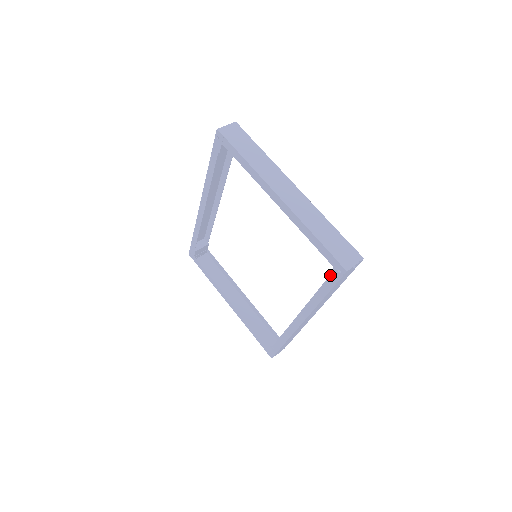
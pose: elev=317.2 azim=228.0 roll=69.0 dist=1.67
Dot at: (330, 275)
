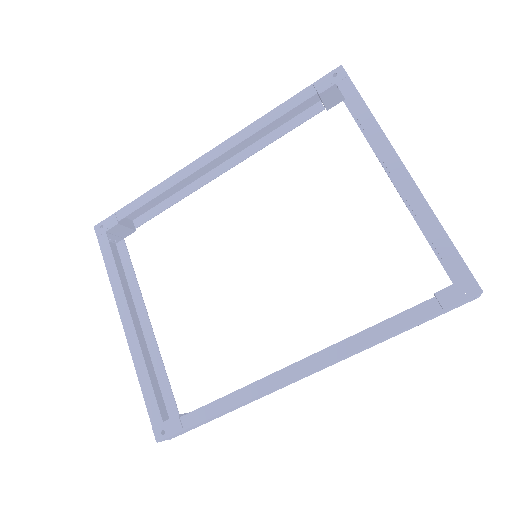
Dot at: (440, 294)
